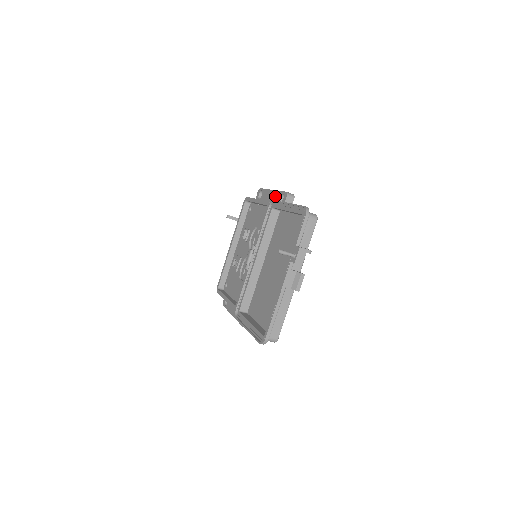
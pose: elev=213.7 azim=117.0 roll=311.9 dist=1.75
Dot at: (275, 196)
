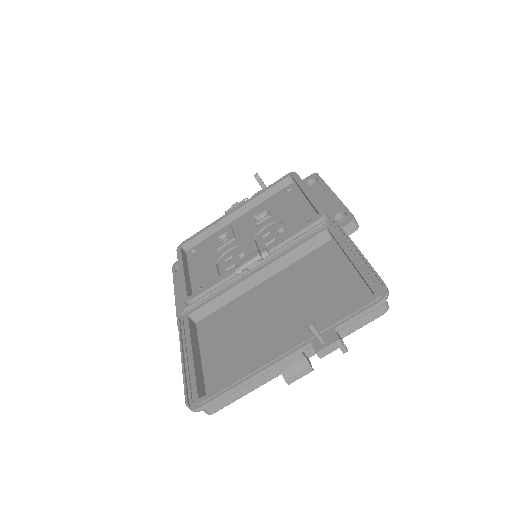
Dot at: (333, 205)
